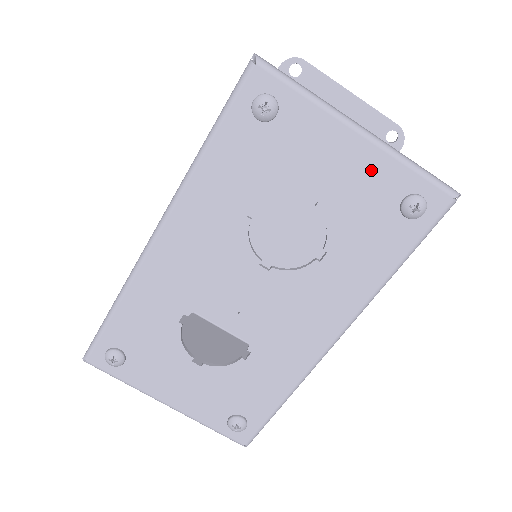
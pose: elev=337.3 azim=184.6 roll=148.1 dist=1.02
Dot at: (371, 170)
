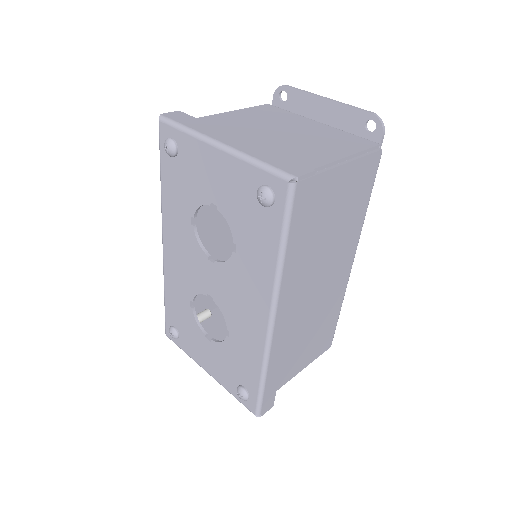
Dot at: (233, 173)
